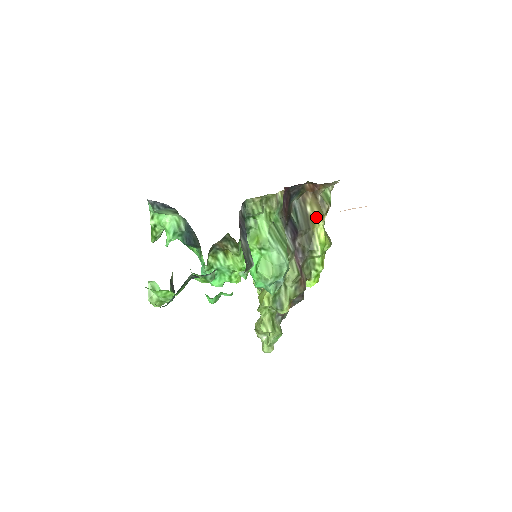
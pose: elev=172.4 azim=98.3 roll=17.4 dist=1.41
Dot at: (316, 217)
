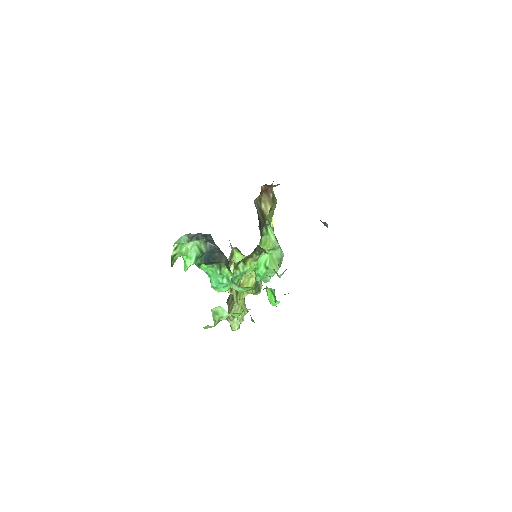
Dot at: (268, 211)
